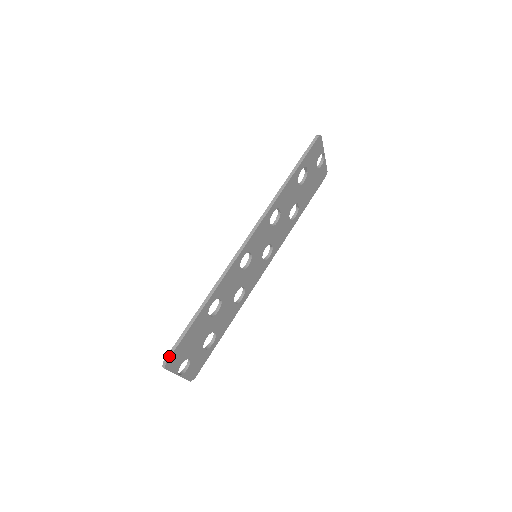
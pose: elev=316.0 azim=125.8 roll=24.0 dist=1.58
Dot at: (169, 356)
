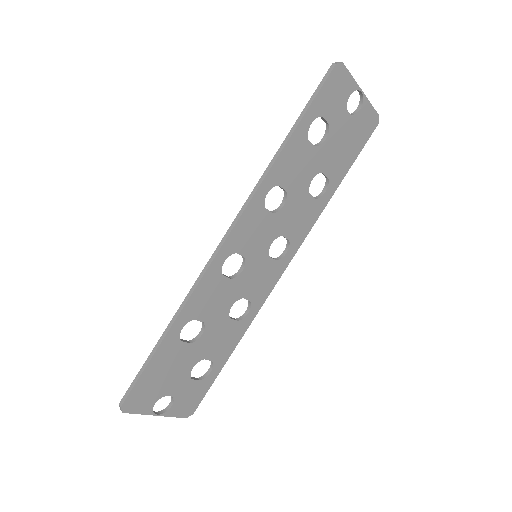
Dot at: (125, 398)
